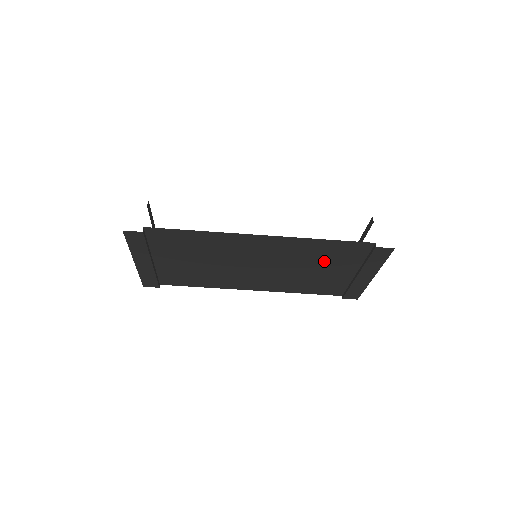
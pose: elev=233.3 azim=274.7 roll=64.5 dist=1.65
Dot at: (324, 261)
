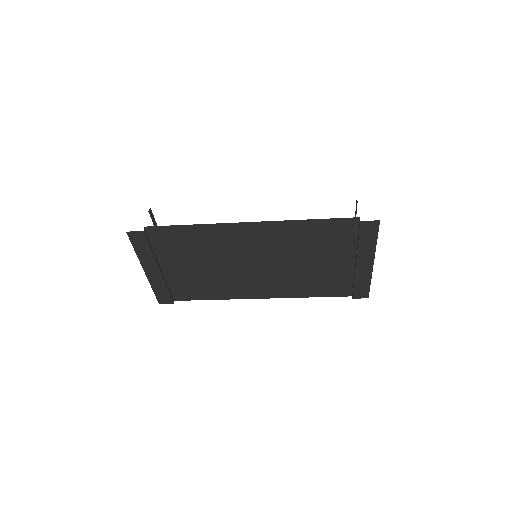
Dot at: (318, 249)
